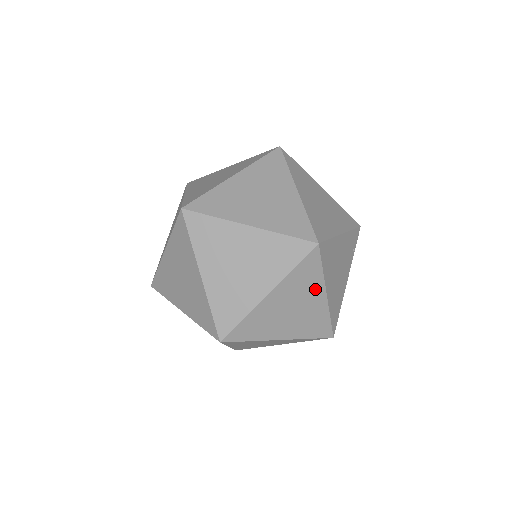
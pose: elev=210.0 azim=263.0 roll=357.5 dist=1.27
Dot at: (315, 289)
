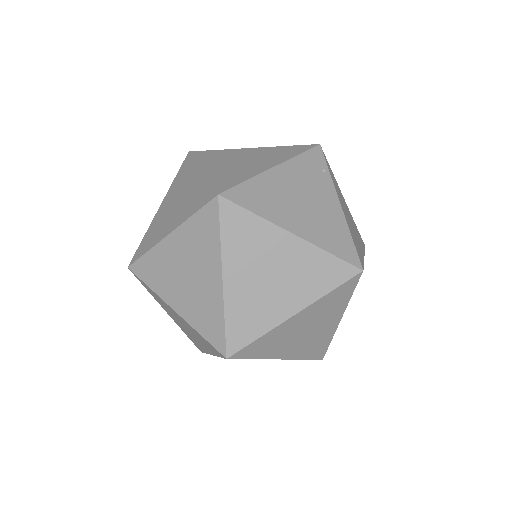
Dot at: (271, 238)
